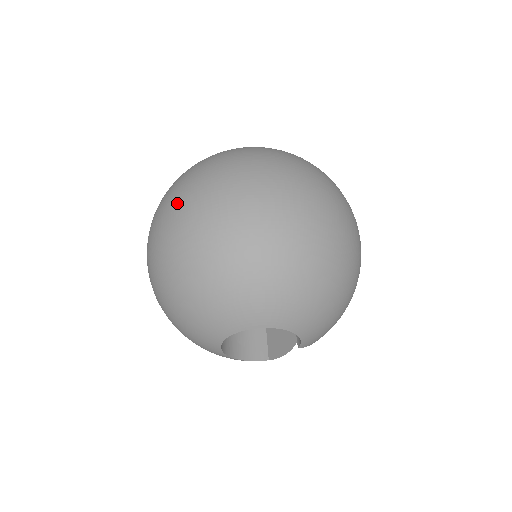
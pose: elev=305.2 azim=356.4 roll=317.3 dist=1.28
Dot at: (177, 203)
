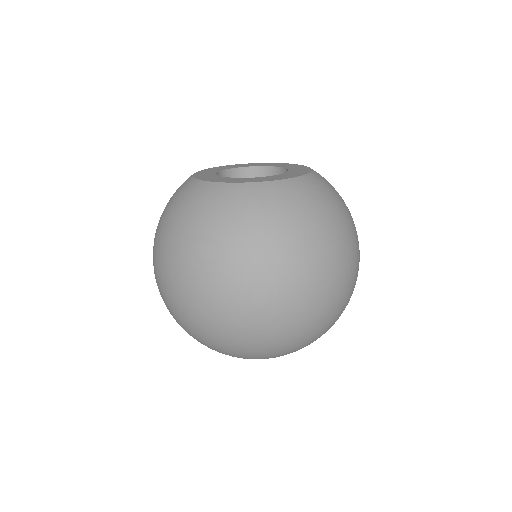
Dot at: (284, 298)
